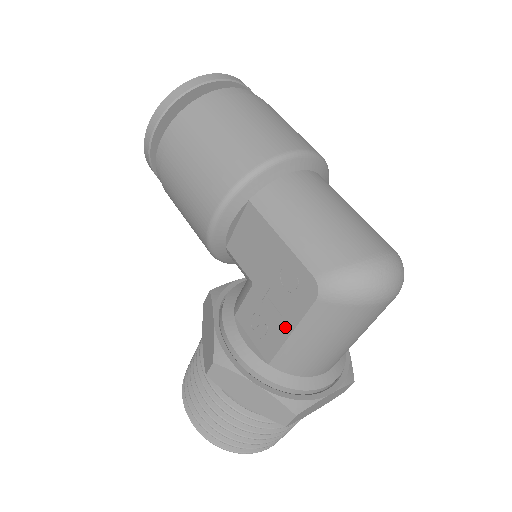
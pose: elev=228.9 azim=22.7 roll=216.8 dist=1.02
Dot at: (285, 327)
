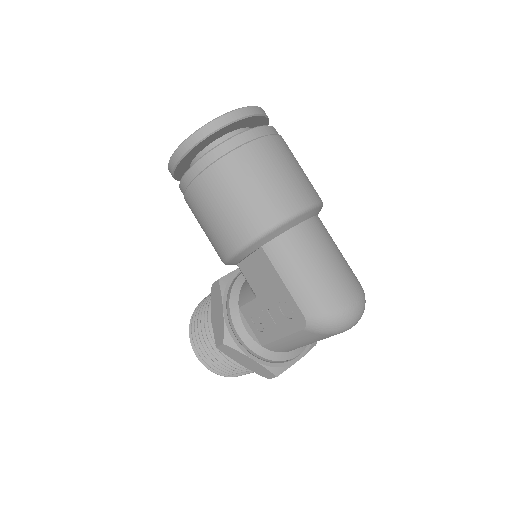
Dot at: (278, 333)
